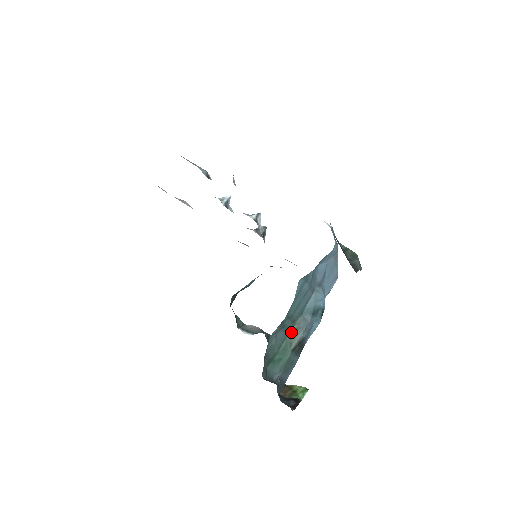
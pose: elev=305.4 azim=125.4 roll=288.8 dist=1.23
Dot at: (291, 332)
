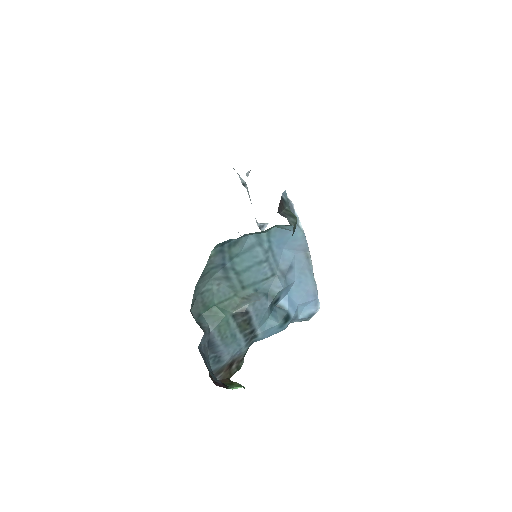
Dot at: (239, 298)
